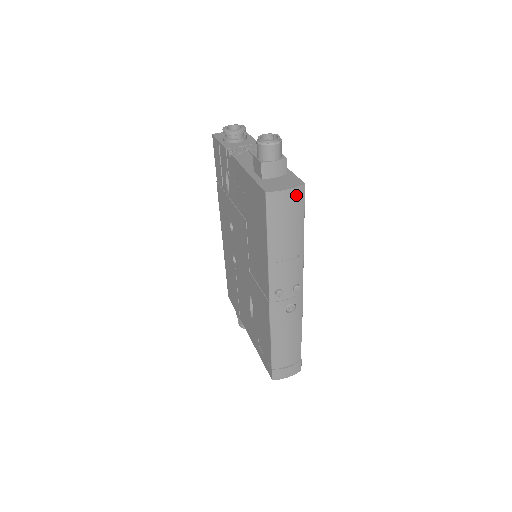
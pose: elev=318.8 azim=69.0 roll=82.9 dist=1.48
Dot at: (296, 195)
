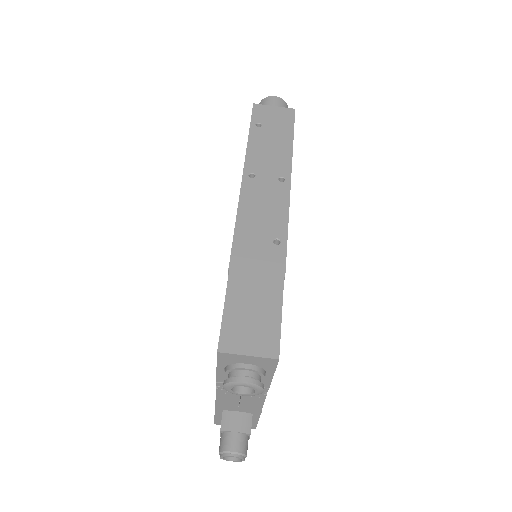
Dot at: occluded
